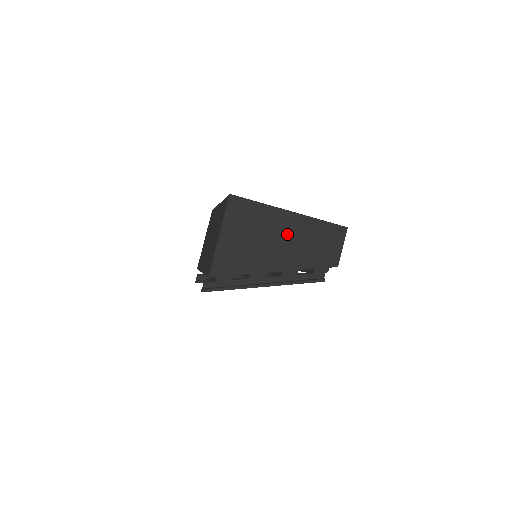
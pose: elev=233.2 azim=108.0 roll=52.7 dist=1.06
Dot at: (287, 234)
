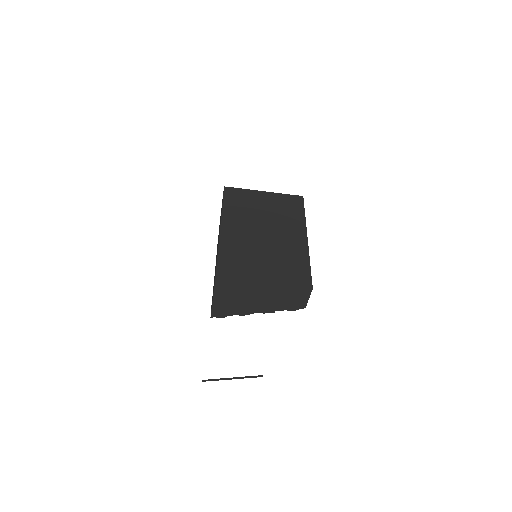
Dot at: (264, 295)
